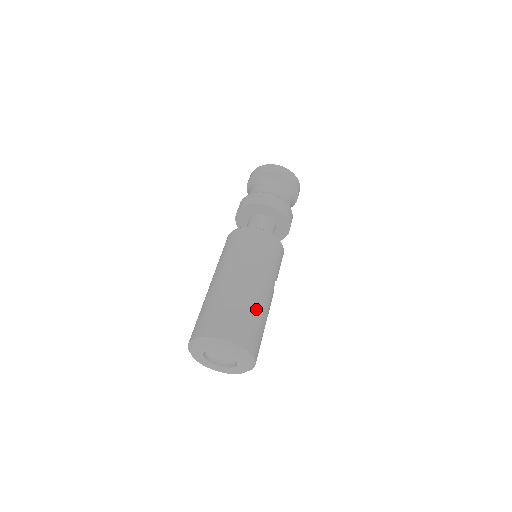
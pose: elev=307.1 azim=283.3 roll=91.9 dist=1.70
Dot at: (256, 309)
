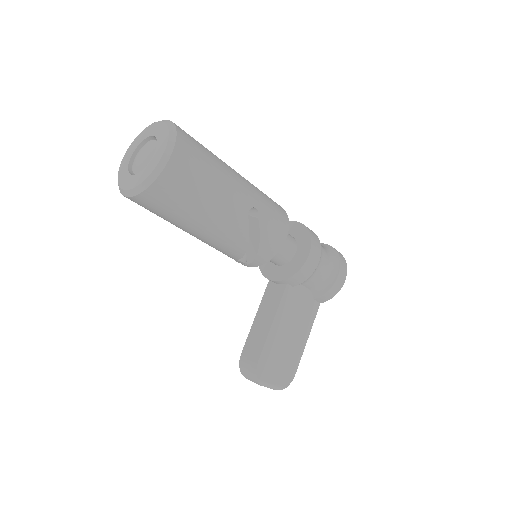
Dot at: (217, 160)
